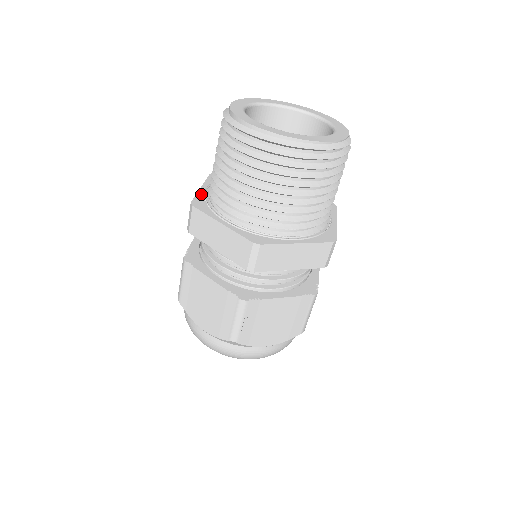
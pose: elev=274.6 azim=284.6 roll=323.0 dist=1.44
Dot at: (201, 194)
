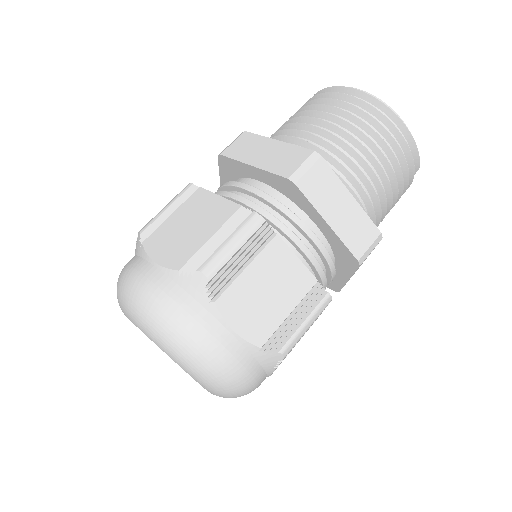
Dot at: occluded
